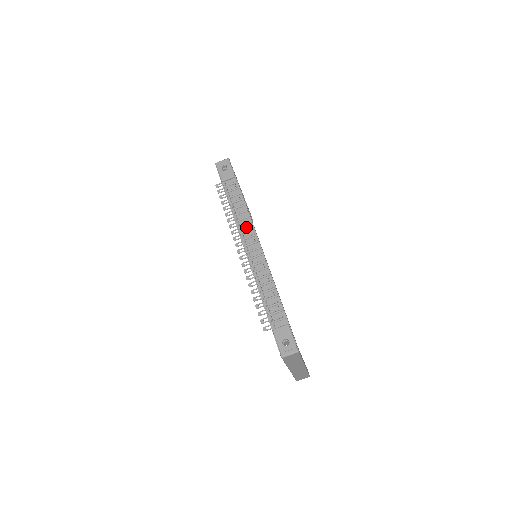
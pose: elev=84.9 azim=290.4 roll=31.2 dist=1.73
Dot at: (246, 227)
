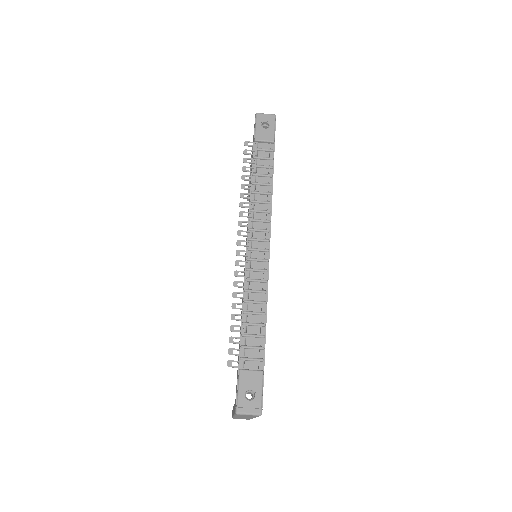
Dot at: (261, 215)
